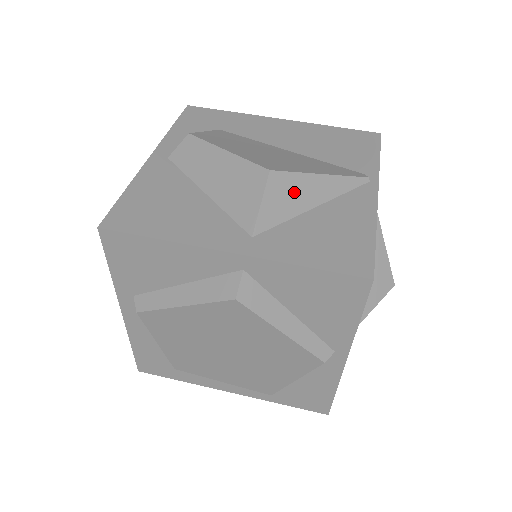
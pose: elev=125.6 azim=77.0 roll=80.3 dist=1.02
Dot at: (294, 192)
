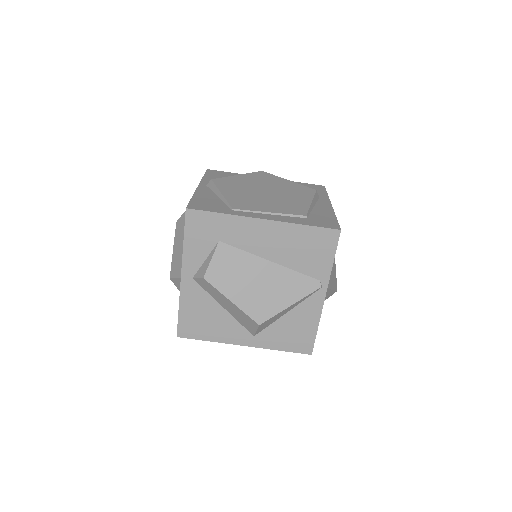
Dot at: (274, 319)
